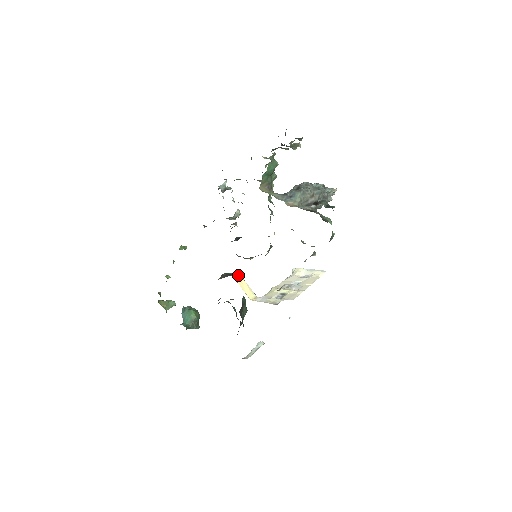
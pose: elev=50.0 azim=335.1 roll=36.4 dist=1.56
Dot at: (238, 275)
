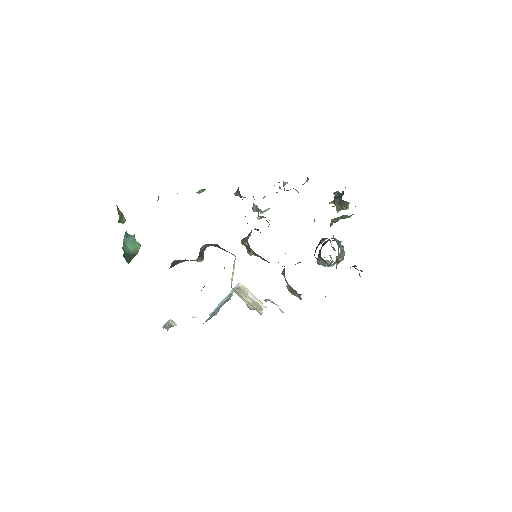
Dot at: occluded
